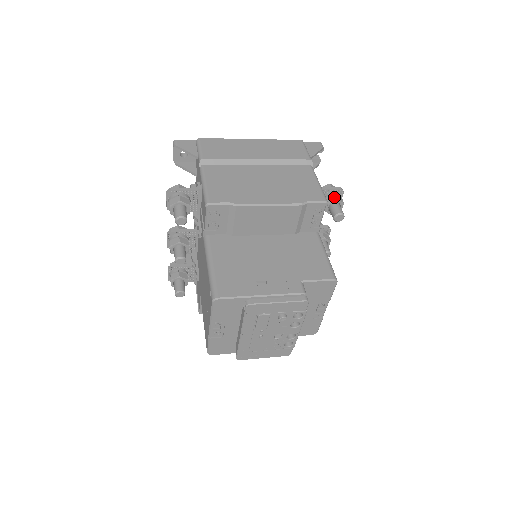
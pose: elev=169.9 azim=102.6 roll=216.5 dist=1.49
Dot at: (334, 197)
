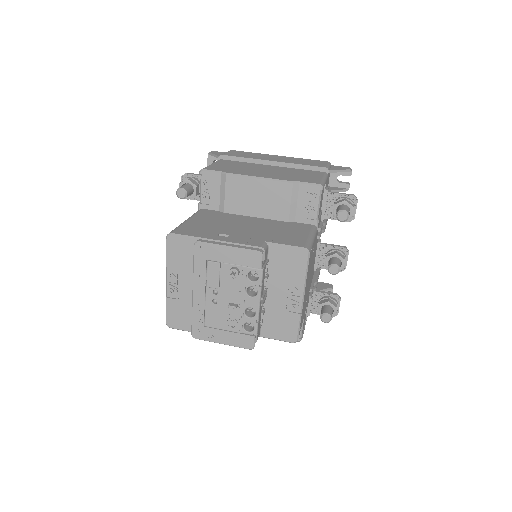
Dot at: (343, 200)
